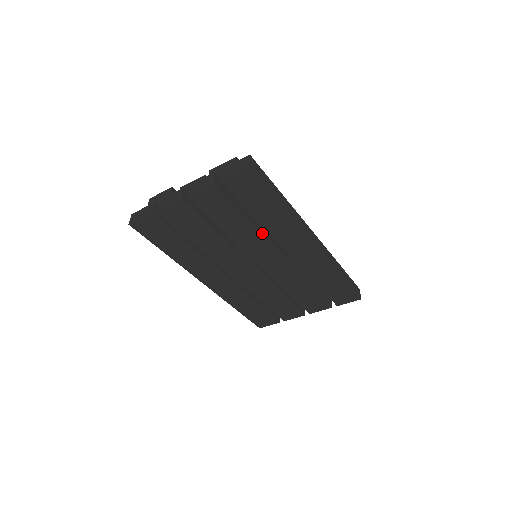
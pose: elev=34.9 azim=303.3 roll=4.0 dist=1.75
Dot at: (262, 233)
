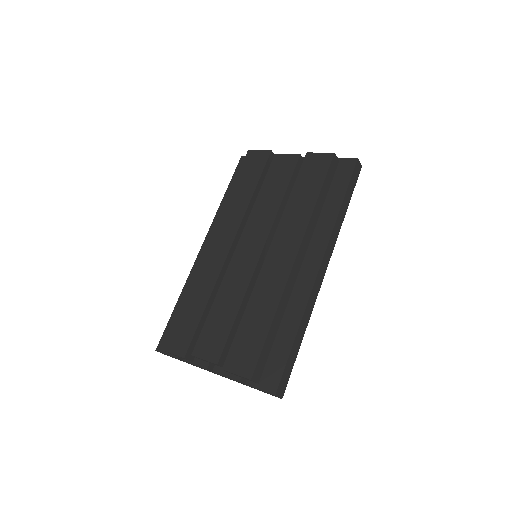
Dot at: occluded
